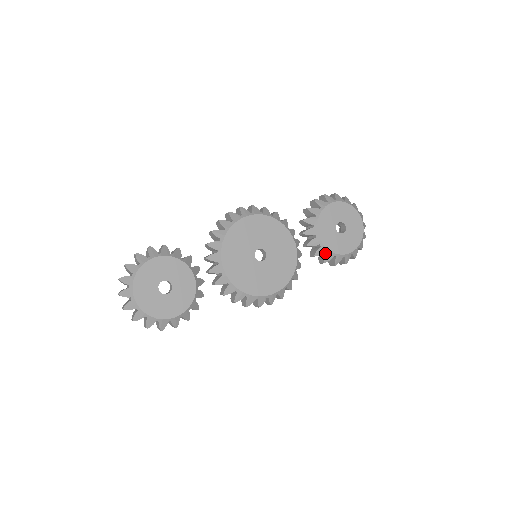
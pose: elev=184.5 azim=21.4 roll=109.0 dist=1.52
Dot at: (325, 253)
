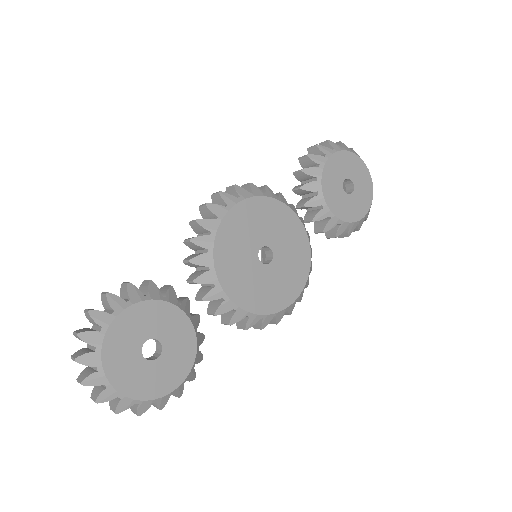
Dot at: (335, 225)
